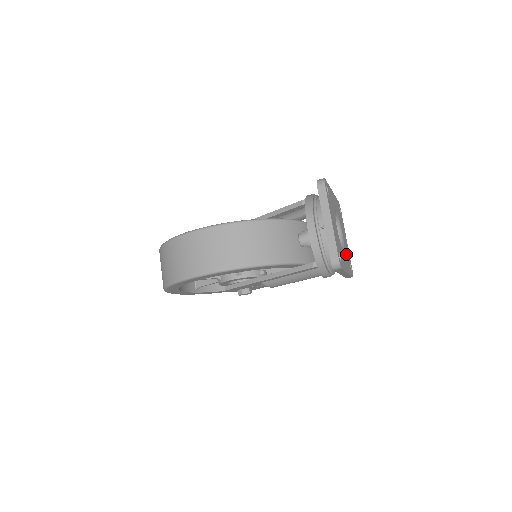
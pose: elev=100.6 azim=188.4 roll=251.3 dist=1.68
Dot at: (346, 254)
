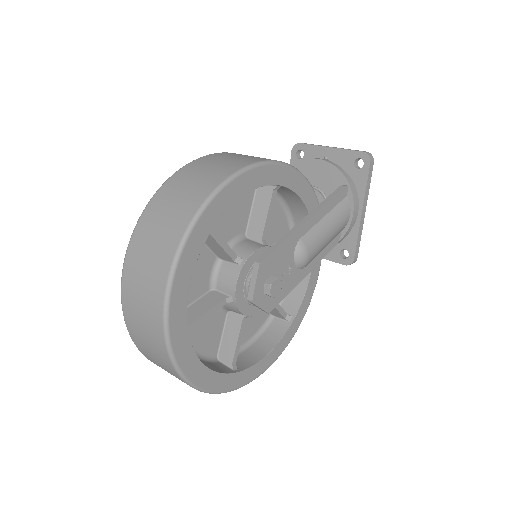
Dot at: occluded
